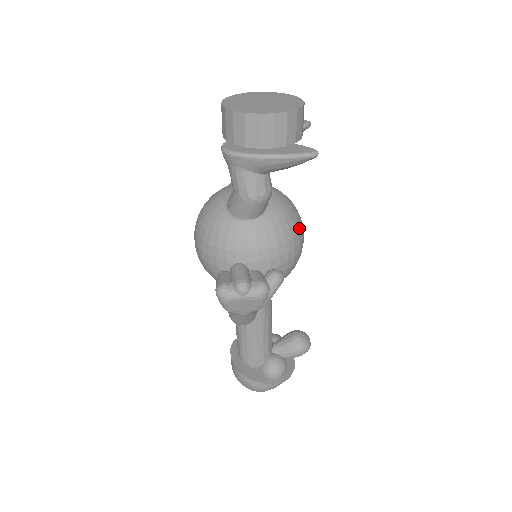
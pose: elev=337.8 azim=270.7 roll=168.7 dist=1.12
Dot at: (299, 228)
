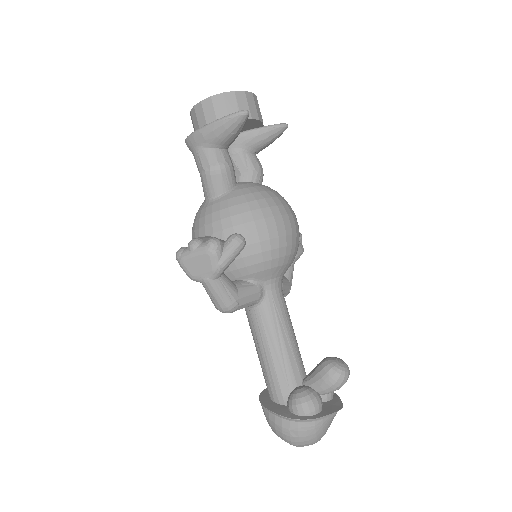
Dot at: (274, 204)
